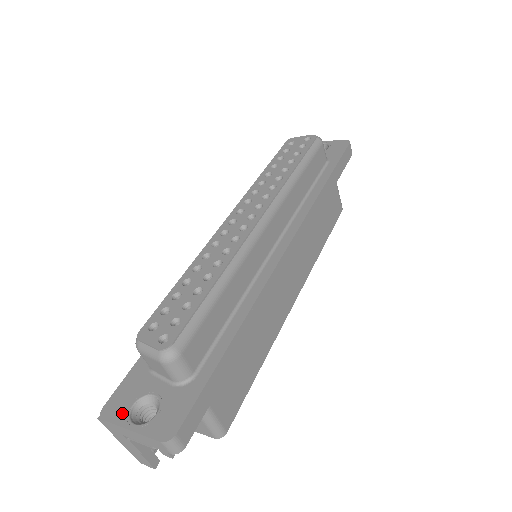
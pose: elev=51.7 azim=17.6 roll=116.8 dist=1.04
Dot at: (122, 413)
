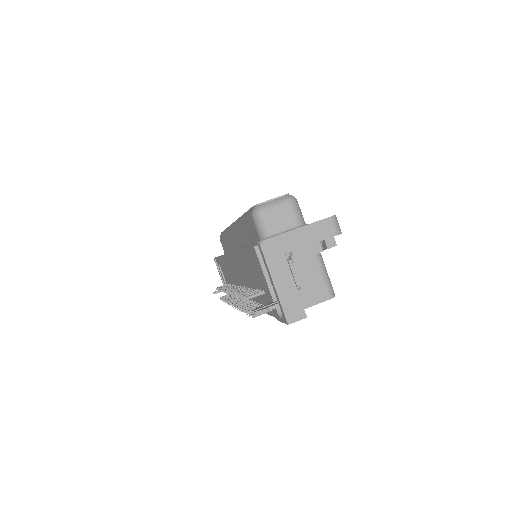
Dot at: occluded
